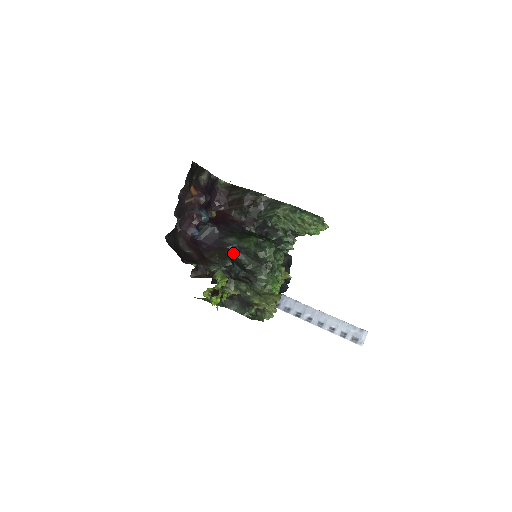
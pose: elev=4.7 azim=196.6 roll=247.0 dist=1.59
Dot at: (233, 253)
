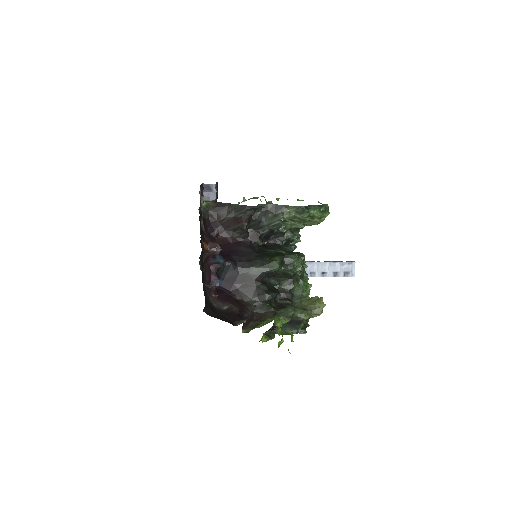
Dot at: (263, 283)
